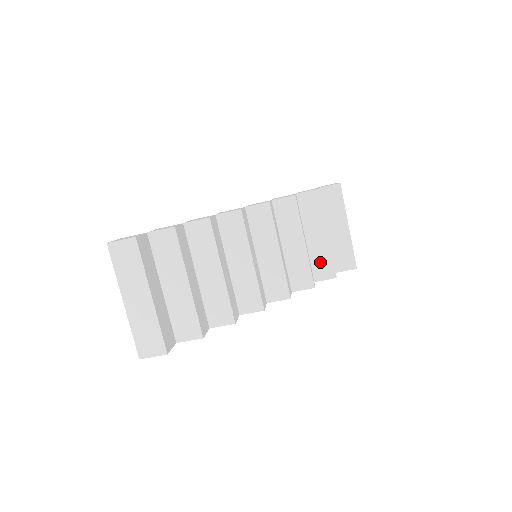
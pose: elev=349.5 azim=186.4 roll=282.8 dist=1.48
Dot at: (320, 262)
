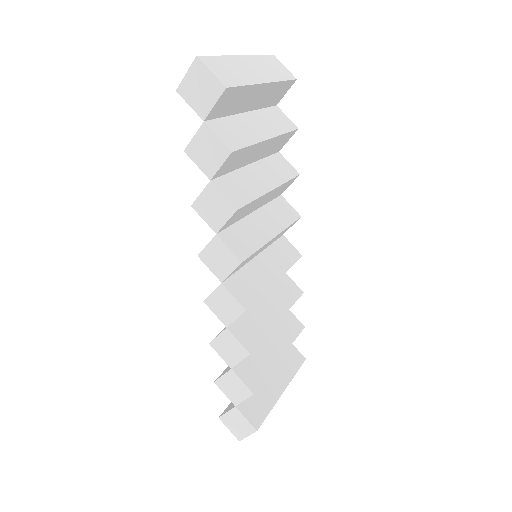
Dot at: (254, 363)
